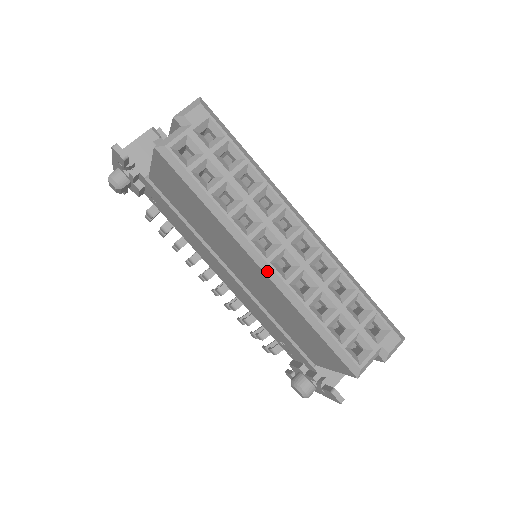
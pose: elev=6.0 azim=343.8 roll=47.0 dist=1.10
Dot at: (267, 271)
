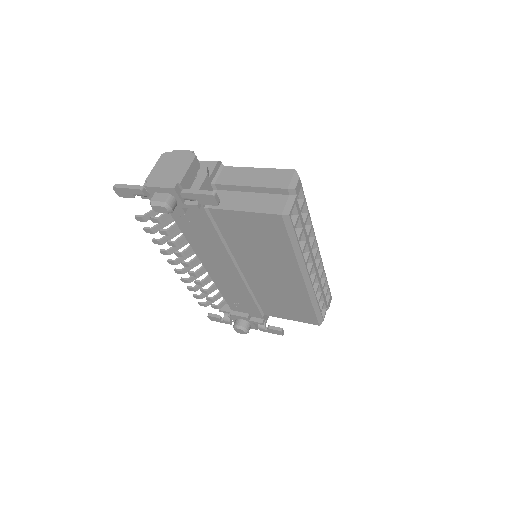
Dot at: (307, 281)
